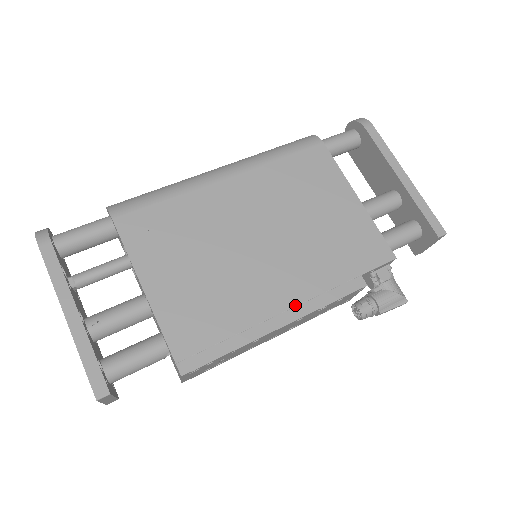
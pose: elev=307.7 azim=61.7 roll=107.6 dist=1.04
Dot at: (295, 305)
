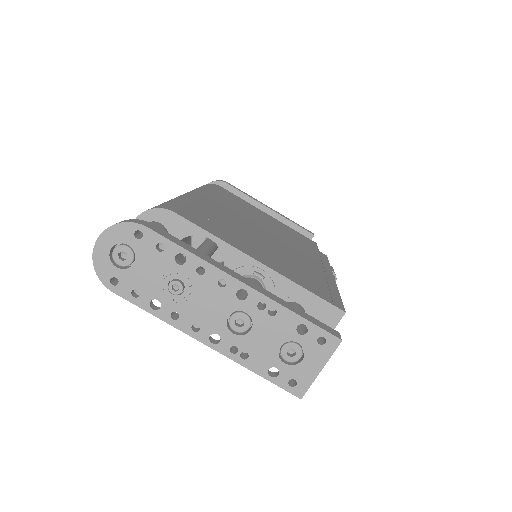
Dot at: (322, 266)
